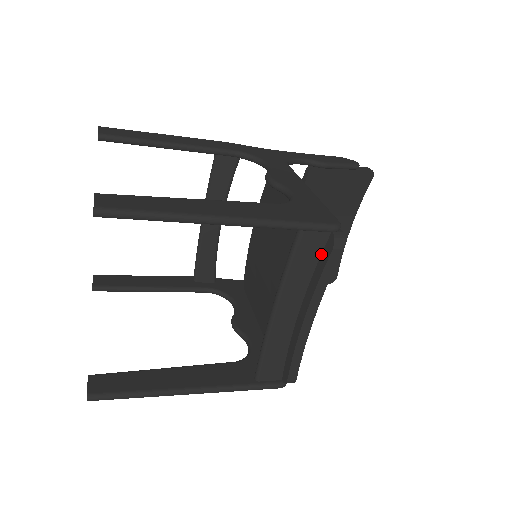
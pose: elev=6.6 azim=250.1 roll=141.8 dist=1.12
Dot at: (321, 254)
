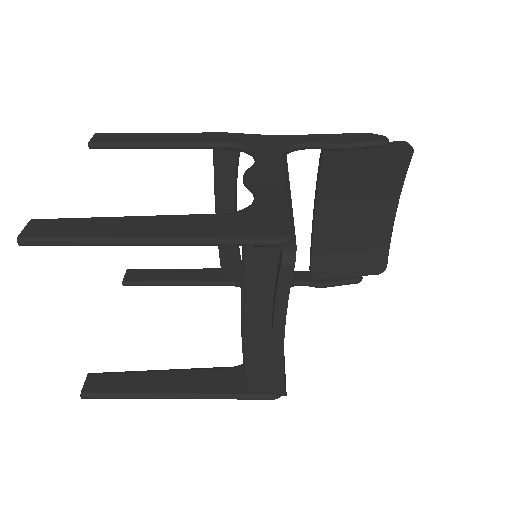
Dot at: (277, 269)
